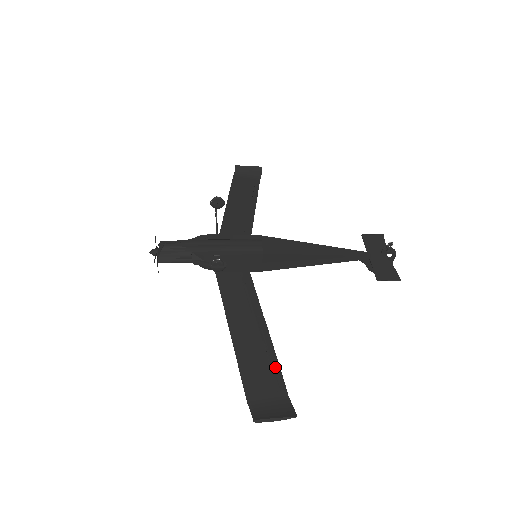
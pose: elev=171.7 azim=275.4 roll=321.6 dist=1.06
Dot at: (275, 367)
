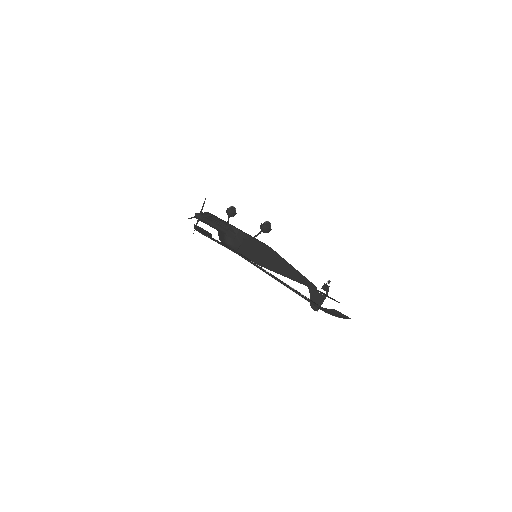
Dot at: occluded
